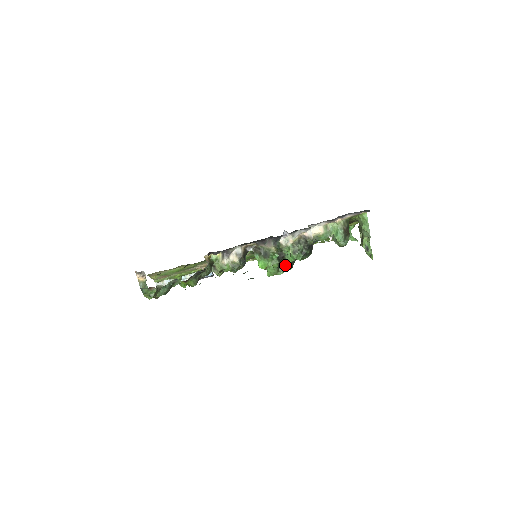
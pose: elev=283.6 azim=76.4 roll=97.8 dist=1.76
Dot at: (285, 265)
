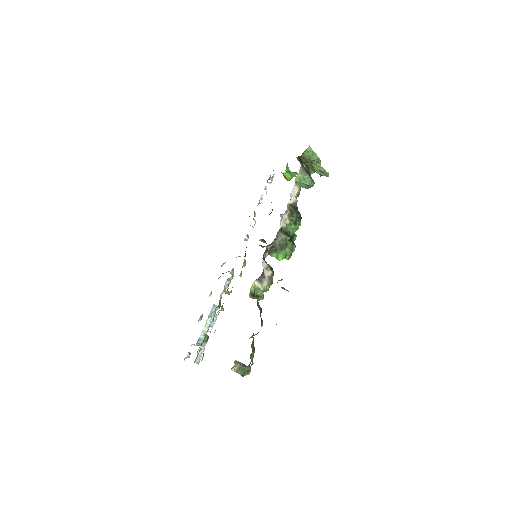
Dot at: (292, 240)
